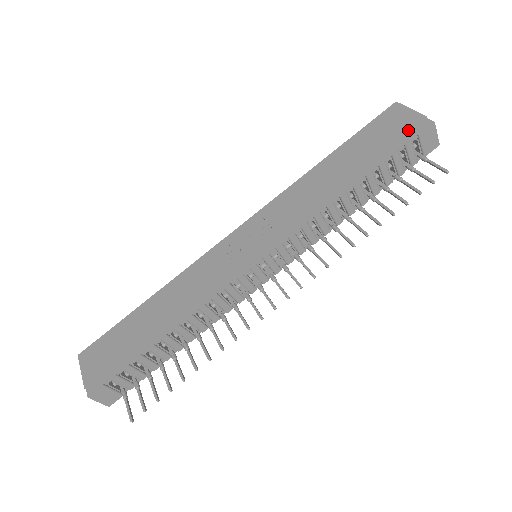
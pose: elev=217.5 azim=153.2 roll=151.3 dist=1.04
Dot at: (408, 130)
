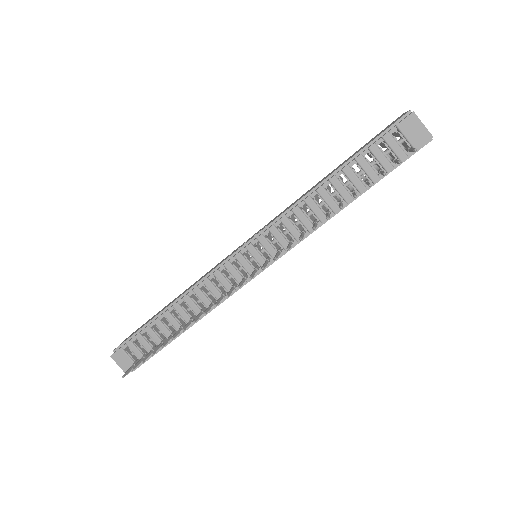
Dot at: (390, 125)
